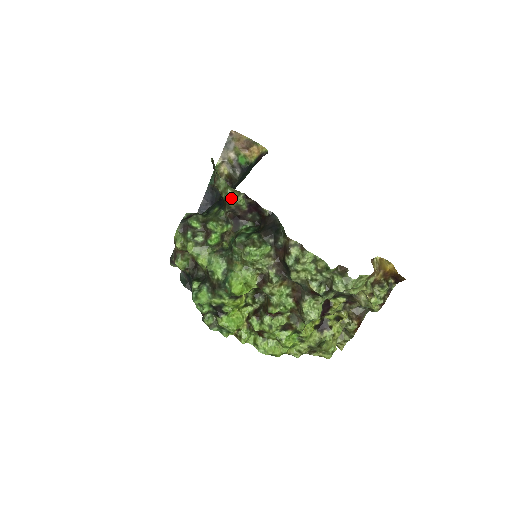
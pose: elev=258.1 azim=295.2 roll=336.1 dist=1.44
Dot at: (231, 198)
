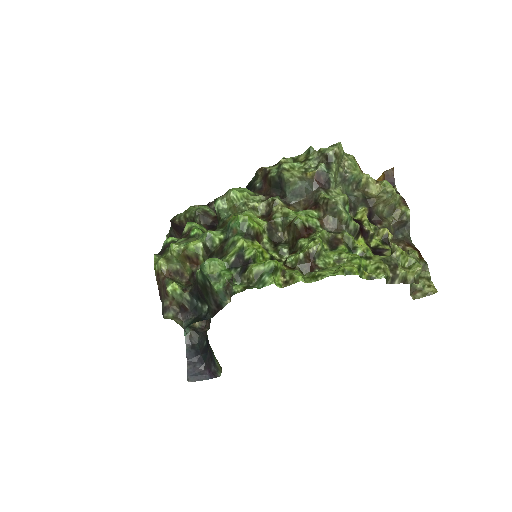
Dot at: (195, 209)
